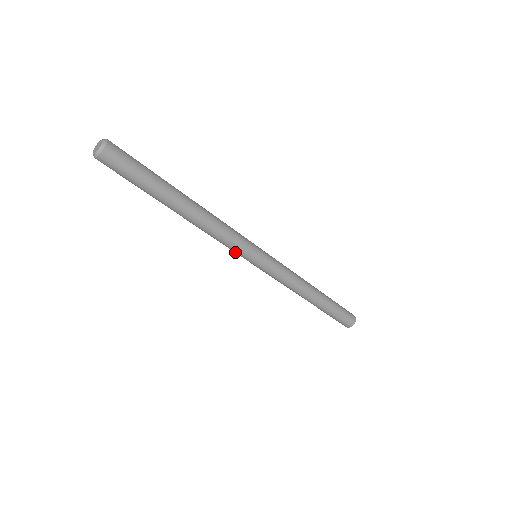
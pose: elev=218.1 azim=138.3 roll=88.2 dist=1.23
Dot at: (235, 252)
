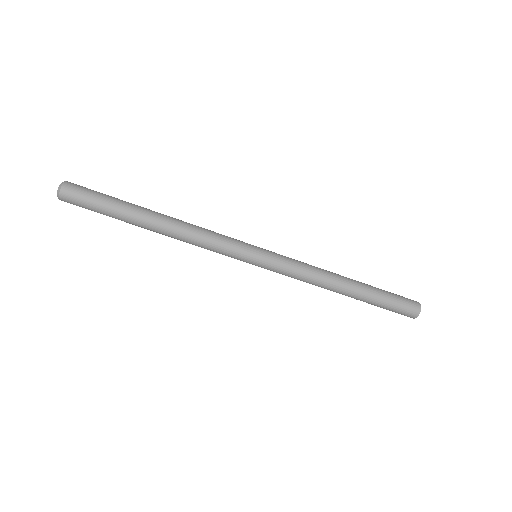
Dot at: (230, 254)
